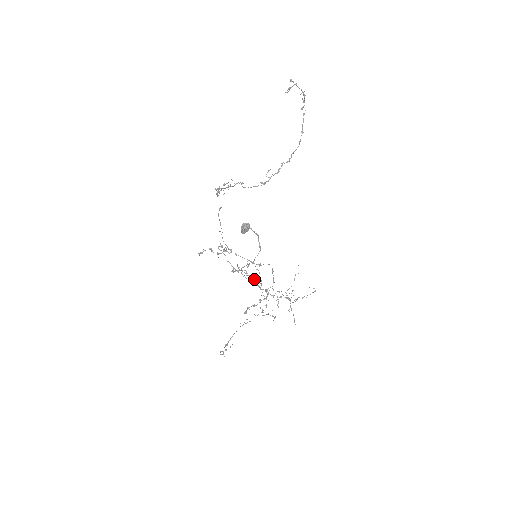
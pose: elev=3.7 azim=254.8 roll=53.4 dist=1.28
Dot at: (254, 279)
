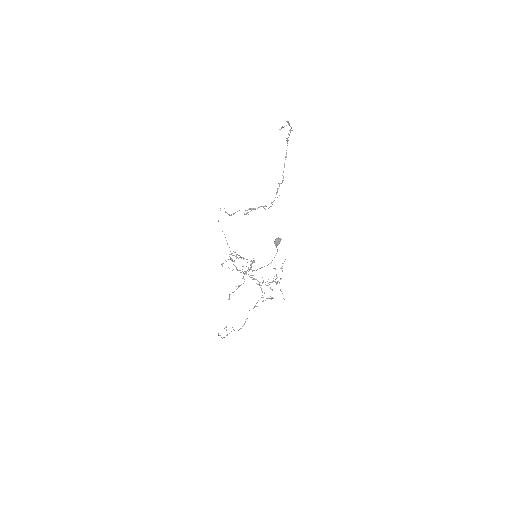
Dot at: occluded
